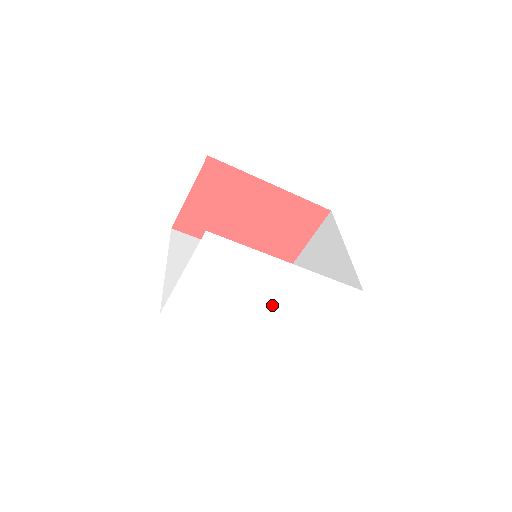
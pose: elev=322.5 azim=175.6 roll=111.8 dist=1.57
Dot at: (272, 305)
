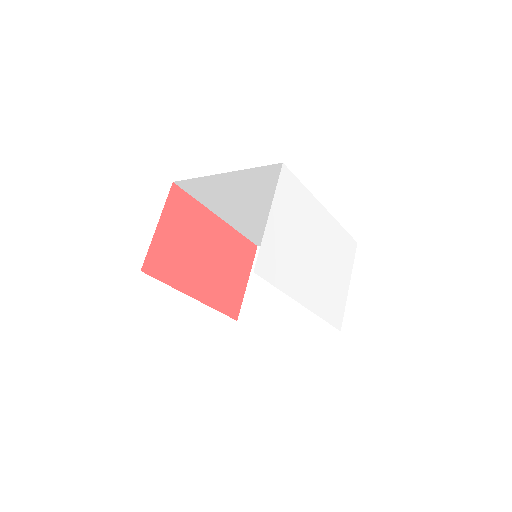
Dot at: (319, 259)
